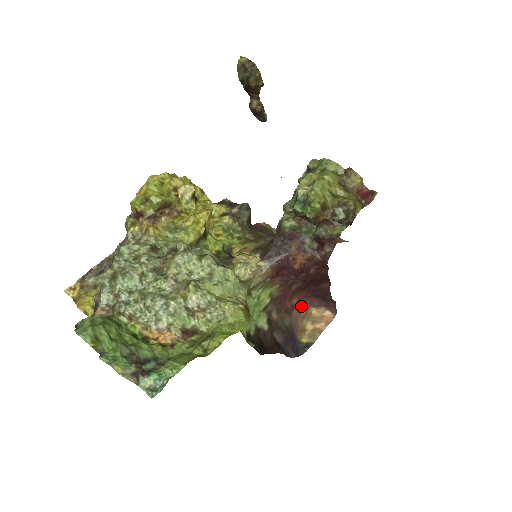
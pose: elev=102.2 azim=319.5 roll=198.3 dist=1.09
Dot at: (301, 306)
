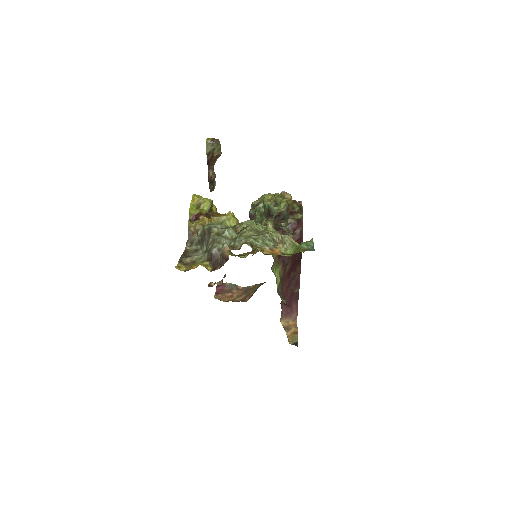
Dot at: occluded
